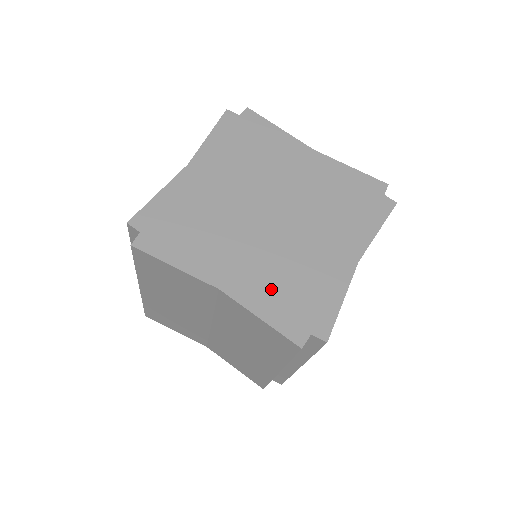
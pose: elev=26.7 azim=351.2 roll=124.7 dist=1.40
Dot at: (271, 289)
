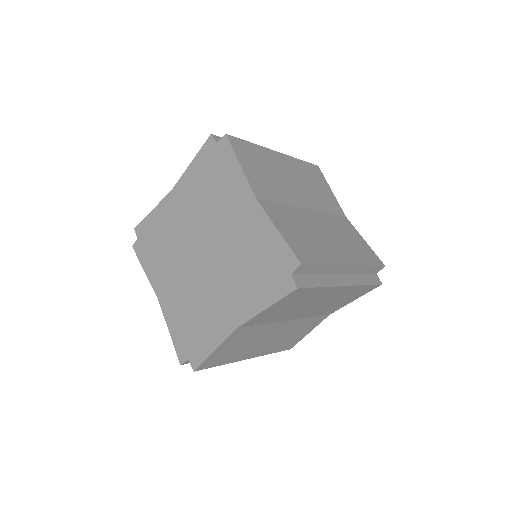
Dot at: (181, 315)
